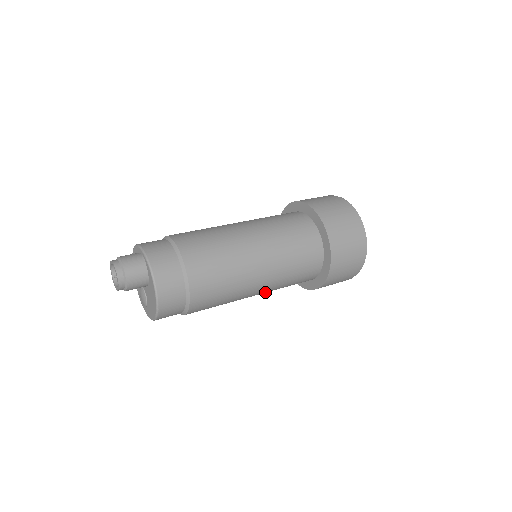
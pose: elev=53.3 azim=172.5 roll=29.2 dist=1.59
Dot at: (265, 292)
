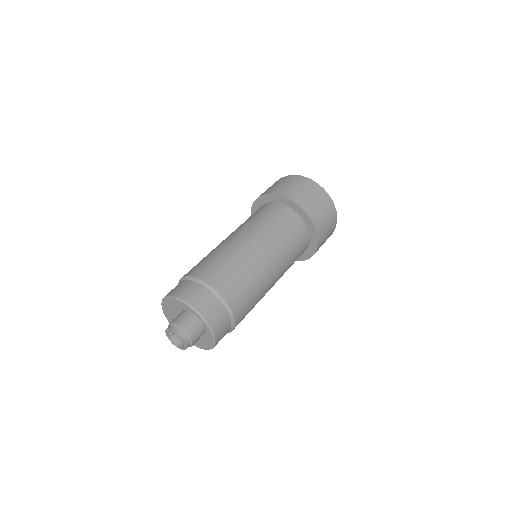
Dot at: occluded
